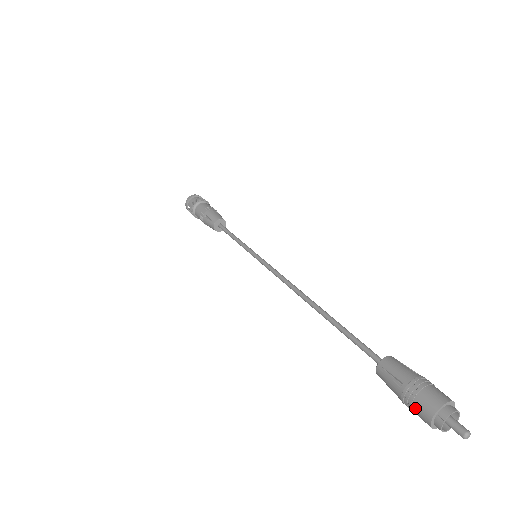
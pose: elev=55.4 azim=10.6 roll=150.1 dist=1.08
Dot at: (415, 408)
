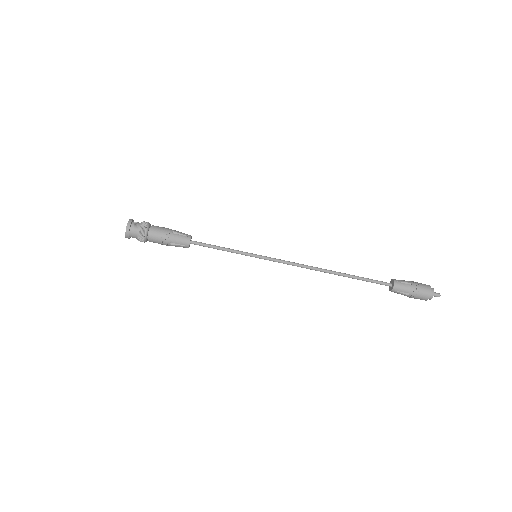
Dot at: occluded
